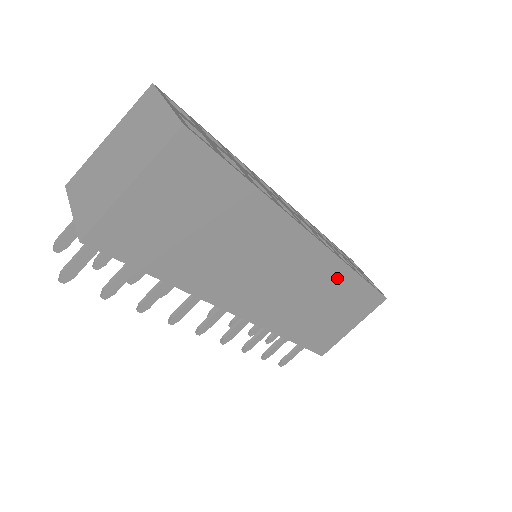
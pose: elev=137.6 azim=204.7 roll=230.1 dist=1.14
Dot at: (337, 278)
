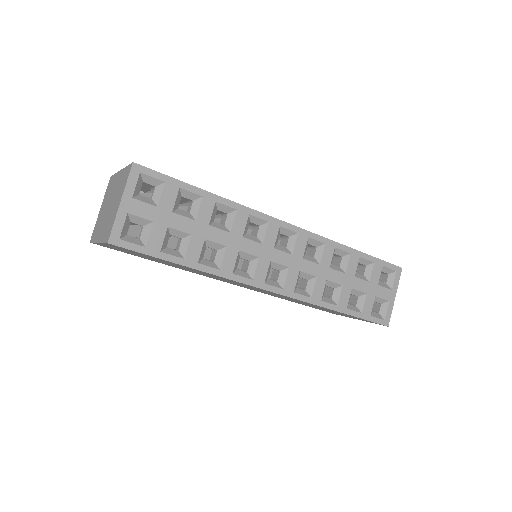
Dot at: occluded
